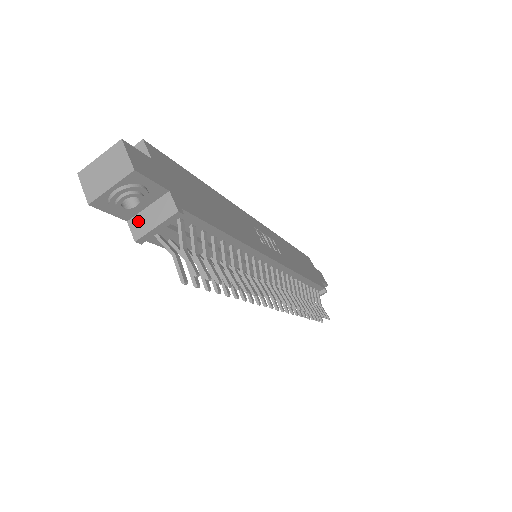
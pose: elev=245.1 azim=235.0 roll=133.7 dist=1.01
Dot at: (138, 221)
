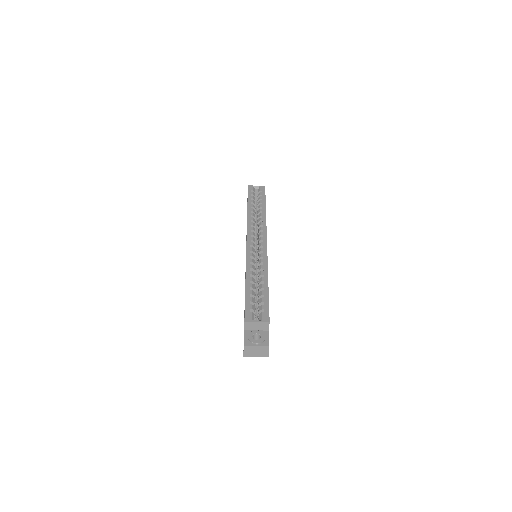
Dot at: occluded
